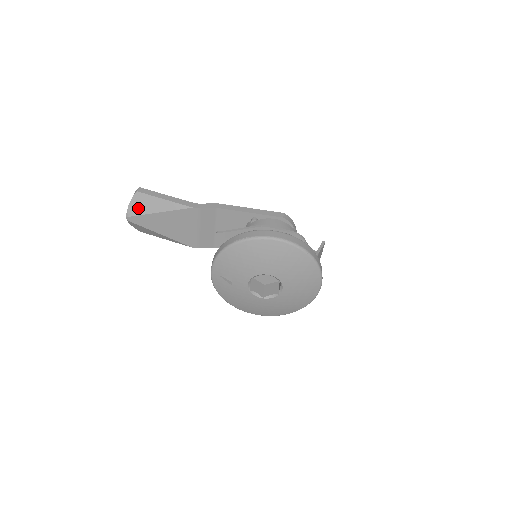
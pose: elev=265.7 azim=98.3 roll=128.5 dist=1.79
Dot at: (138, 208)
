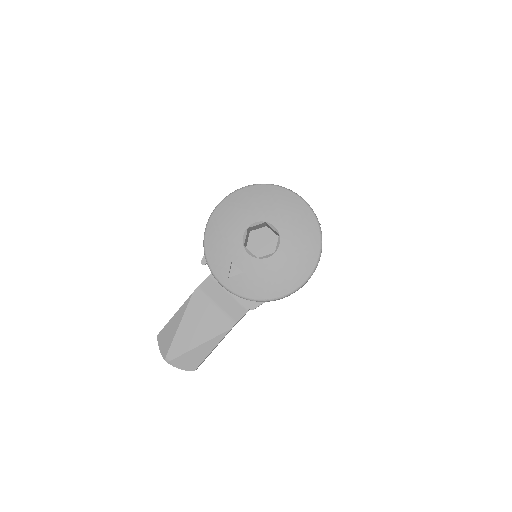
Dot at: (166, 343)
